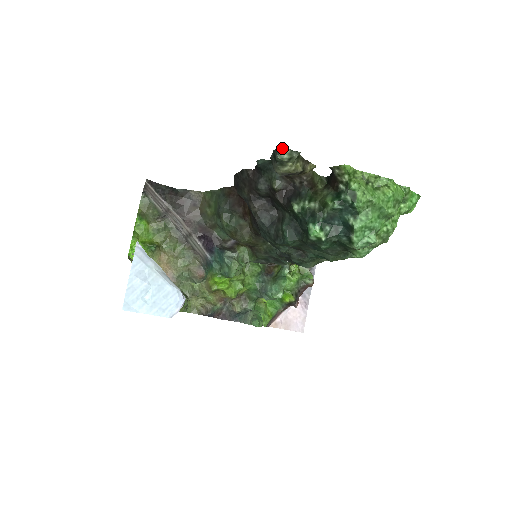
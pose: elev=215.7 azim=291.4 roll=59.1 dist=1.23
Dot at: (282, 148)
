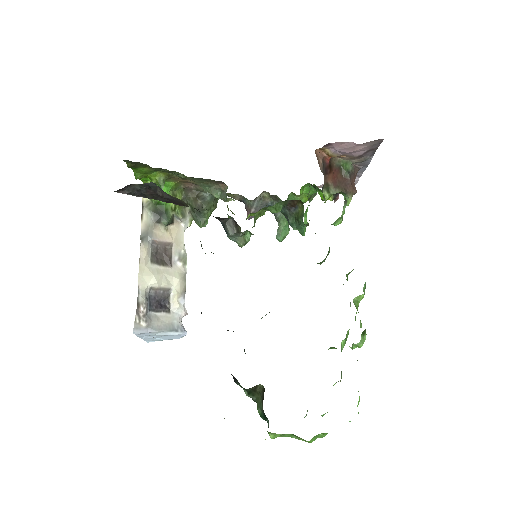
Dot at: occluded
